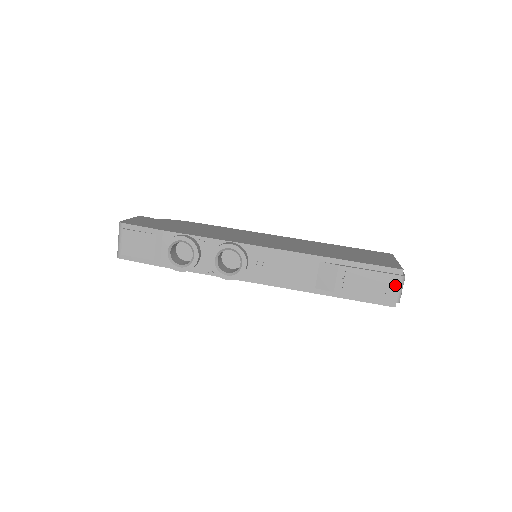
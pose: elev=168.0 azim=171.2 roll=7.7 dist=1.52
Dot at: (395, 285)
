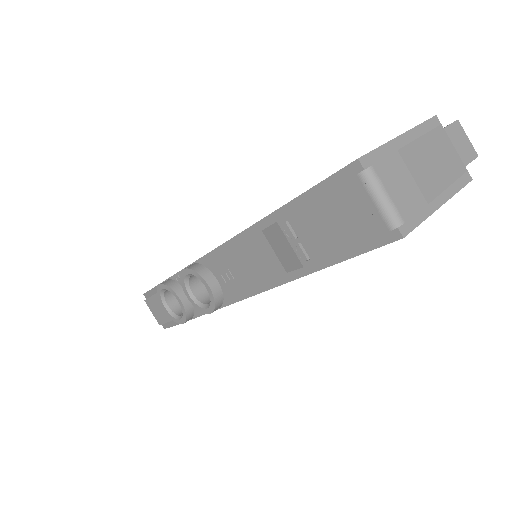
Dot at: (363, 198)
